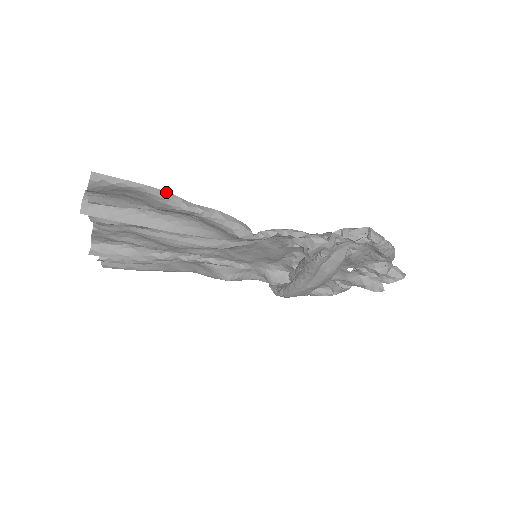
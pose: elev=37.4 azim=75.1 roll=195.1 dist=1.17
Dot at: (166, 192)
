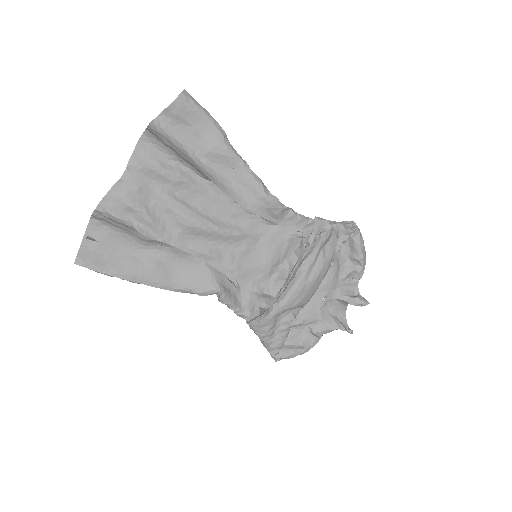
Dot at: (225, 134)
